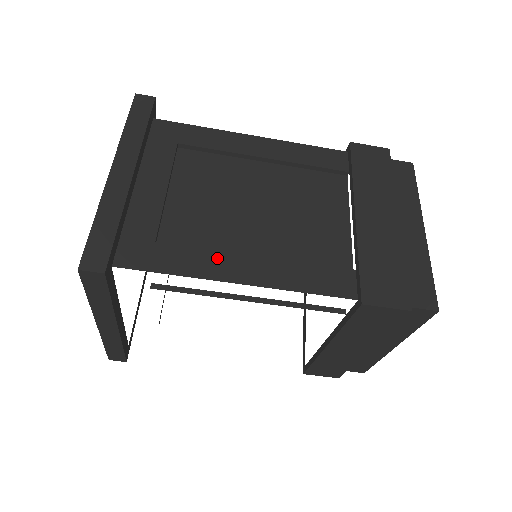
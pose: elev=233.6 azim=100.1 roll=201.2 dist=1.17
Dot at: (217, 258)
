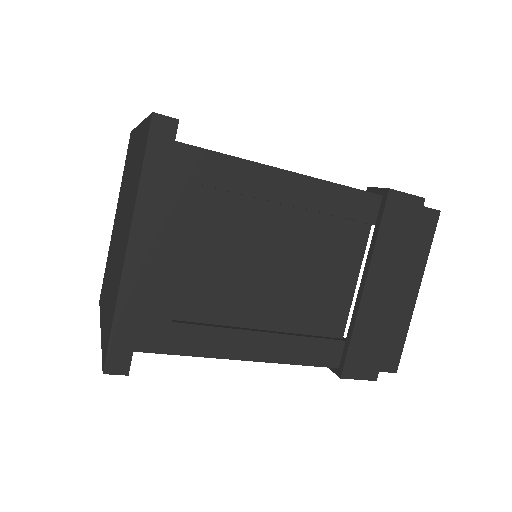
Dot at: (229, 336)
